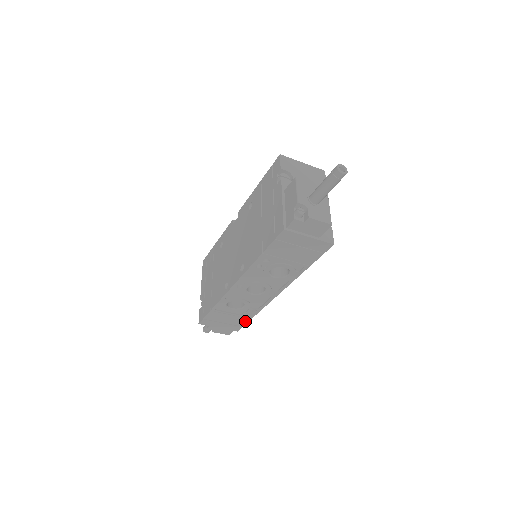
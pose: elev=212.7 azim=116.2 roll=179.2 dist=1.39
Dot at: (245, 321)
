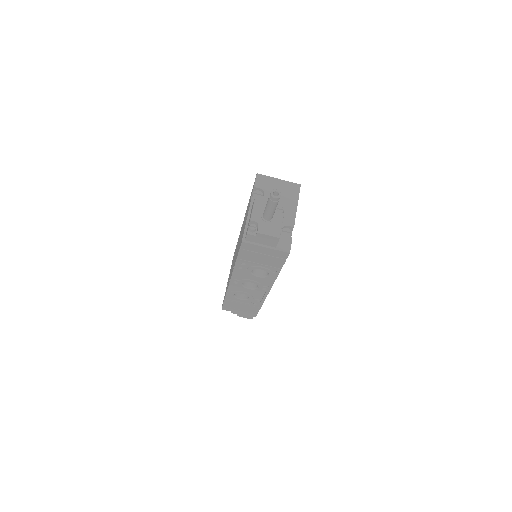
Dot at: (257, 309)
